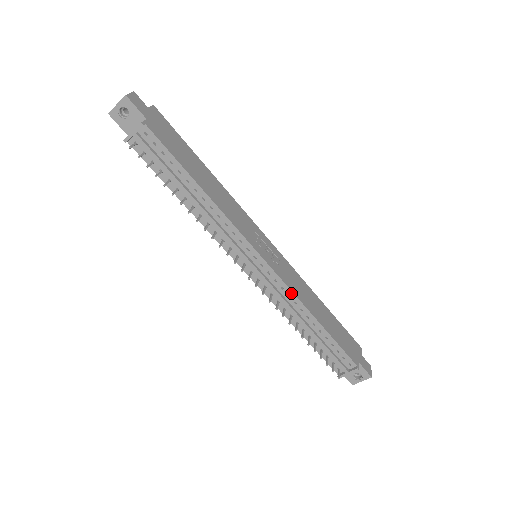
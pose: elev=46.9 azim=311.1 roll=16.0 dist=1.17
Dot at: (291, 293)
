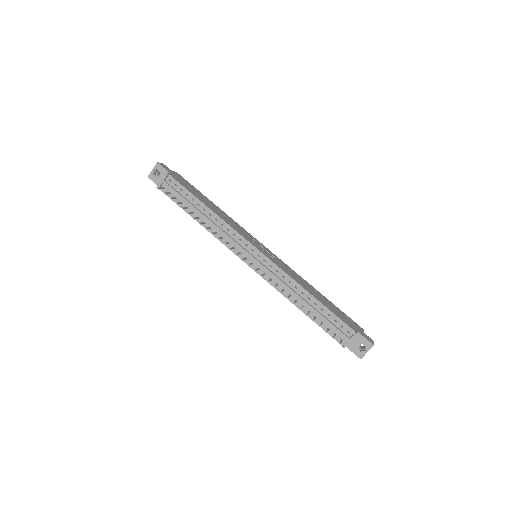
Dot at: (285, 274)
